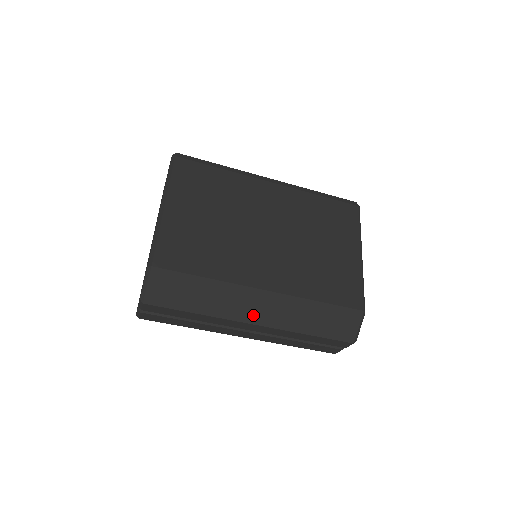
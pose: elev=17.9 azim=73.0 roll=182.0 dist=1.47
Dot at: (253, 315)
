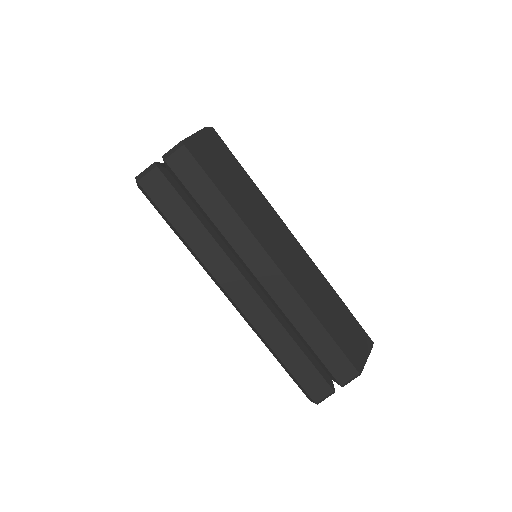
Dot at: (279, 254)
